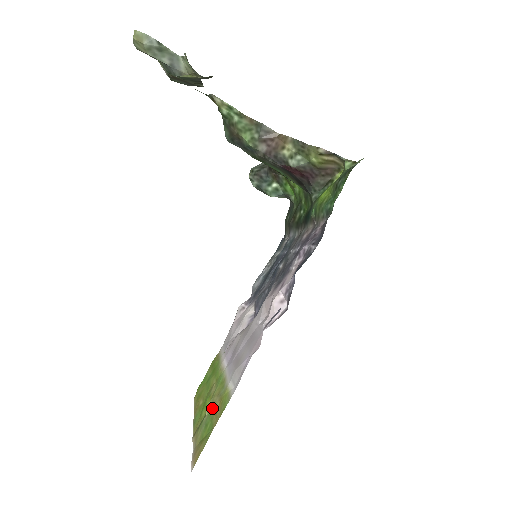
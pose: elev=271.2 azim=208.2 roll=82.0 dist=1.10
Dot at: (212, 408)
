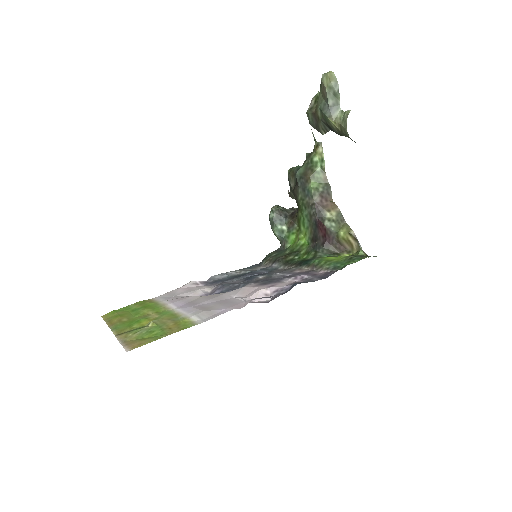
Dot at: (162, 324)
